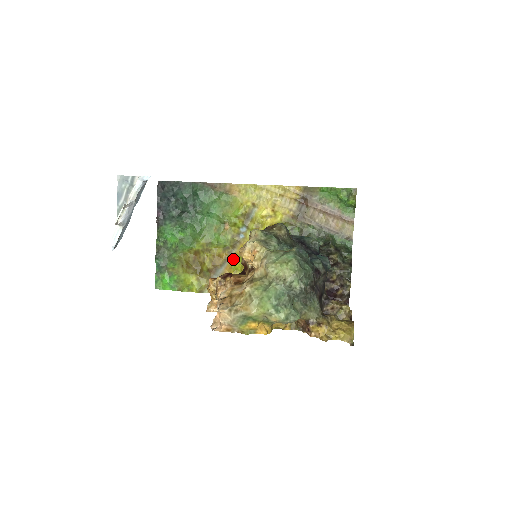
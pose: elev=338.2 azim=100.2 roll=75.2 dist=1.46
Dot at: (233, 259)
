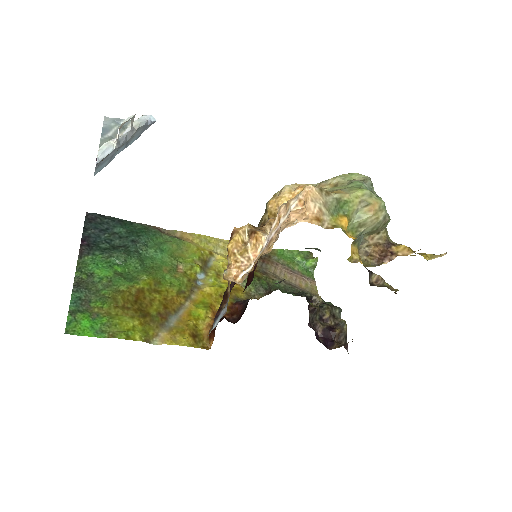
Dot at: (192, 305)
